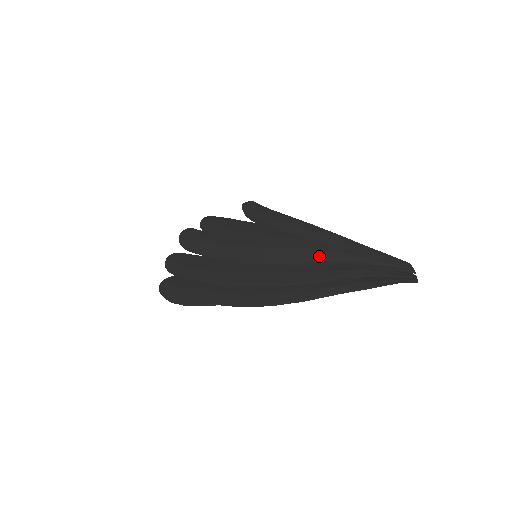
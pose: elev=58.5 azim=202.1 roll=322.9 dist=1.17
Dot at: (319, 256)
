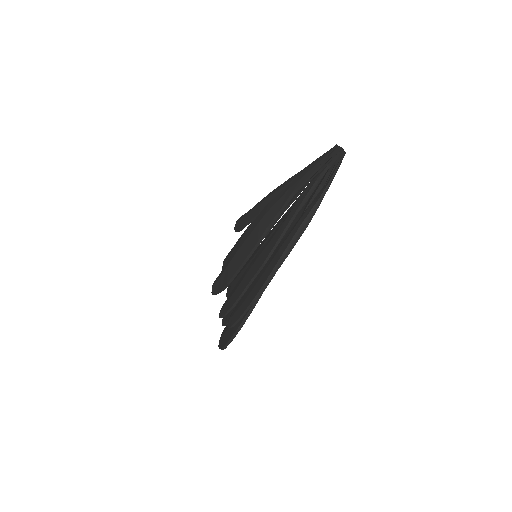
Dot at: (275, 210)
